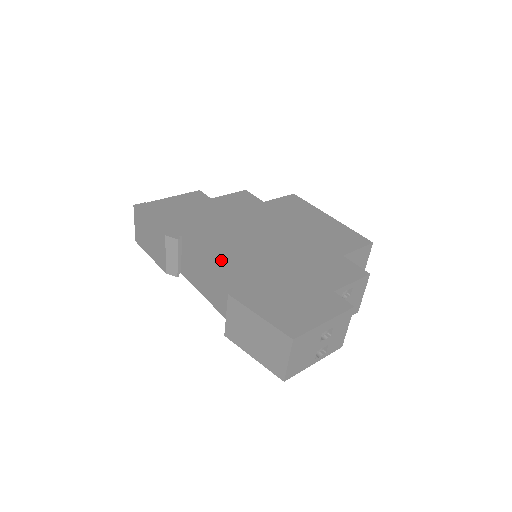
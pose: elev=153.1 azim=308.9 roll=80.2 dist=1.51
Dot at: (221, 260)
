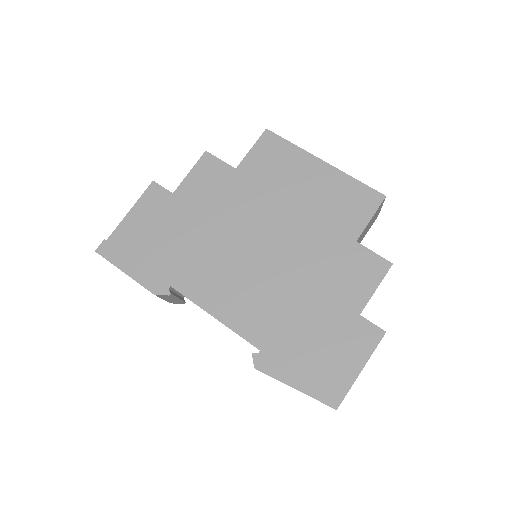
Dot at: (228, 314)
